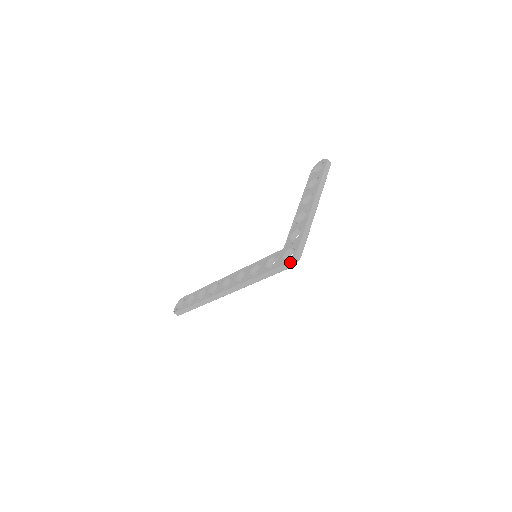
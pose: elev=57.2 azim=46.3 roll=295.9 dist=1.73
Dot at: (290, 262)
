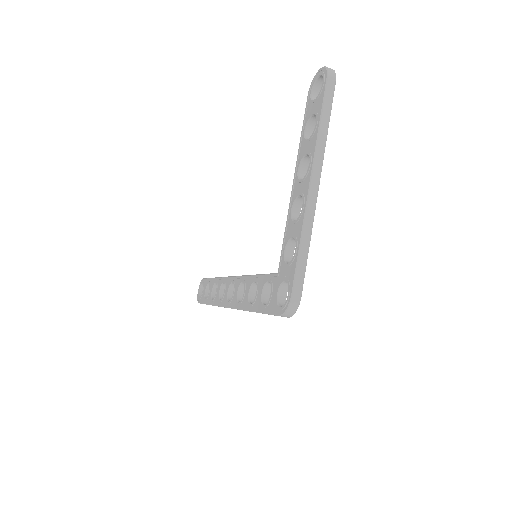
Dot at: (284, 314)
